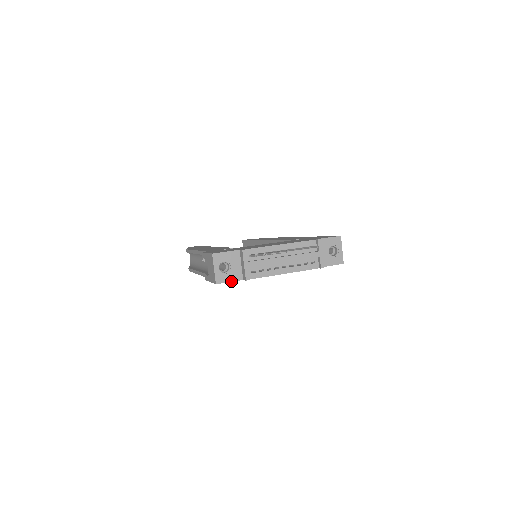
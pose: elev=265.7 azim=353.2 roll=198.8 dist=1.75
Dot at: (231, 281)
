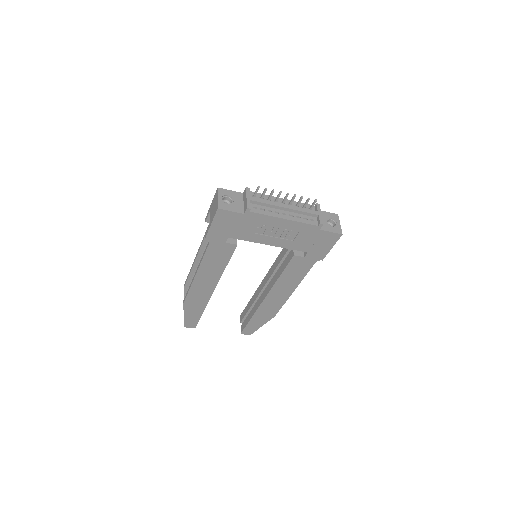
Dot at: (232, 211)
